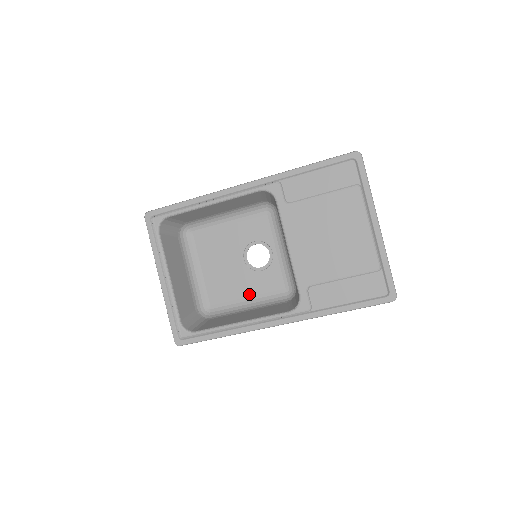
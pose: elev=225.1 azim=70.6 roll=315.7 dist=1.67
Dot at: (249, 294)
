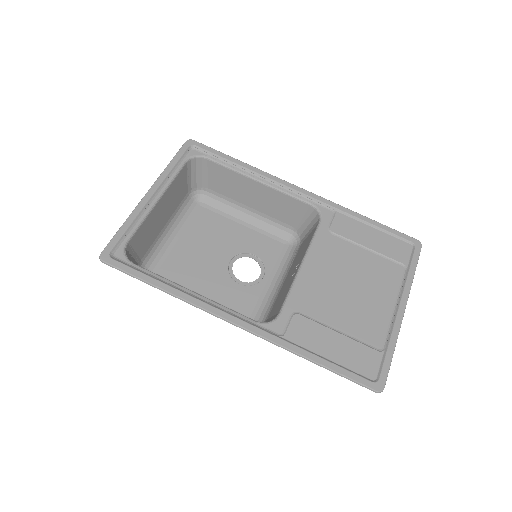
Dot at: (207, 294)
